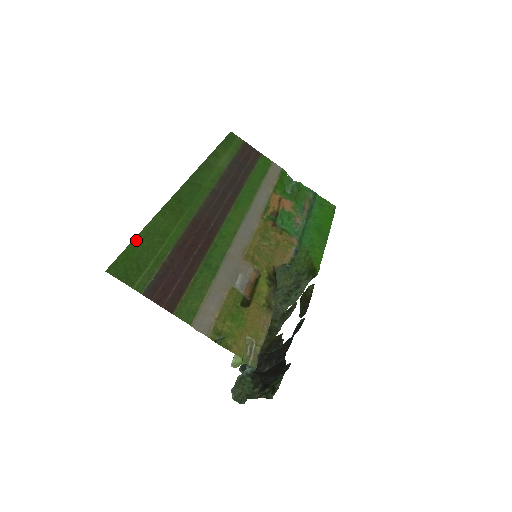
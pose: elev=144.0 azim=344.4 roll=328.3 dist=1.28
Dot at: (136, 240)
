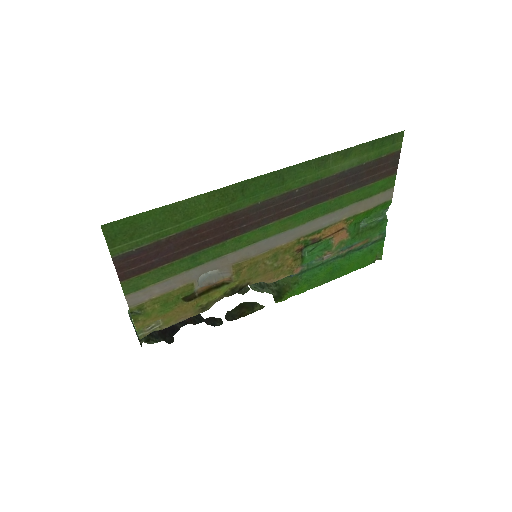
Dot at: (157, 210)
